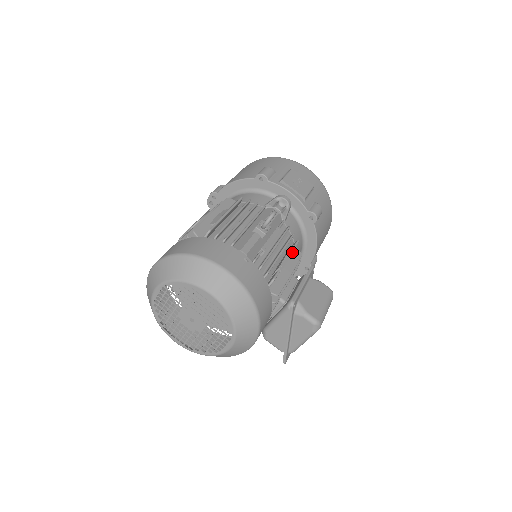
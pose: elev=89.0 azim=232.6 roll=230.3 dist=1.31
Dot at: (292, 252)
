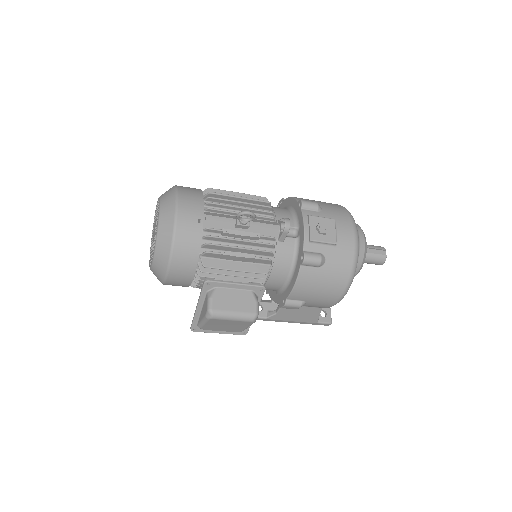
Dot at: (250, 257)
